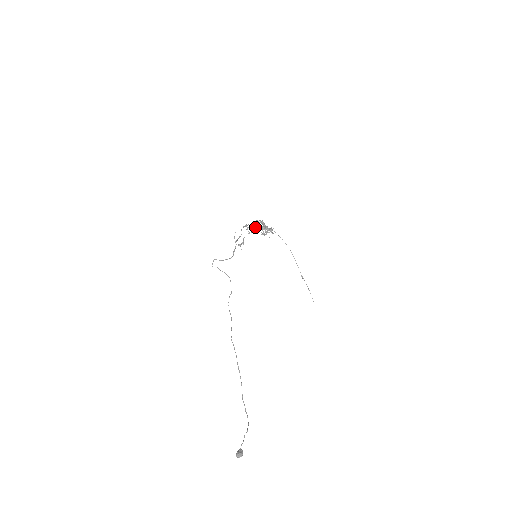
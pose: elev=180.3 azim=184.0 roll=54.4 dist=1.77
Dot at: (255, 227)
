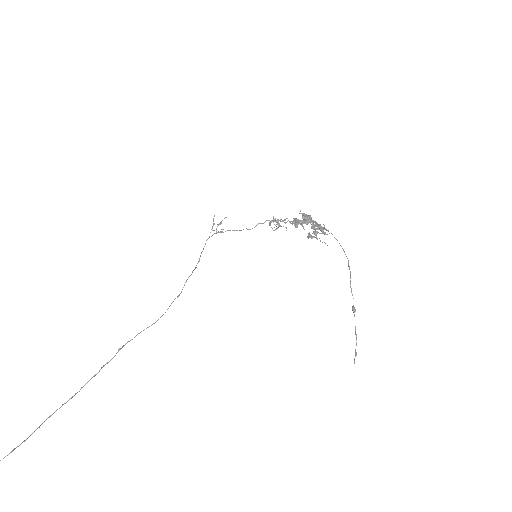
Dot at: (294, 224)
